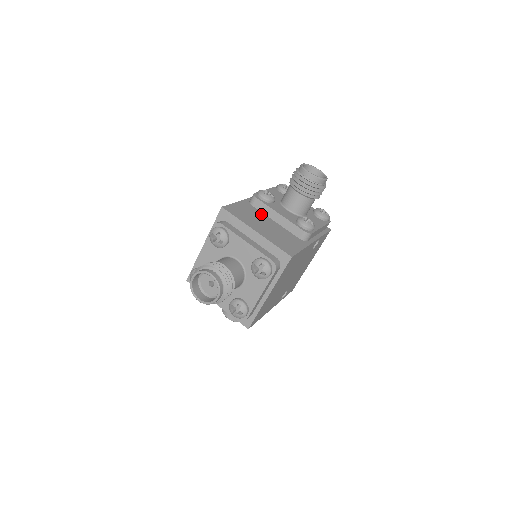
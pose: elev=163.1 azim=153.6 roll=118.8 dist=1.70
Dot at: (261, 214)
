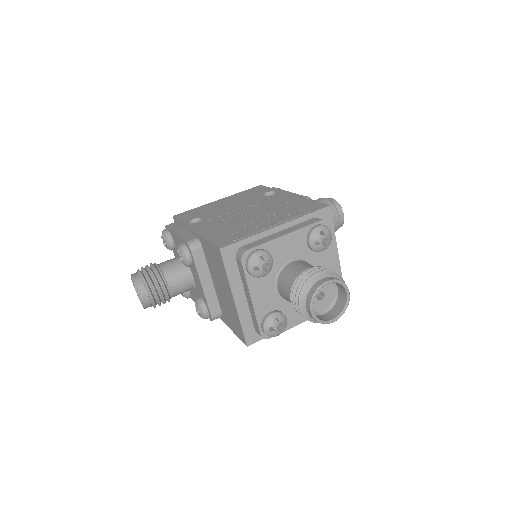
Dot at: occluded
